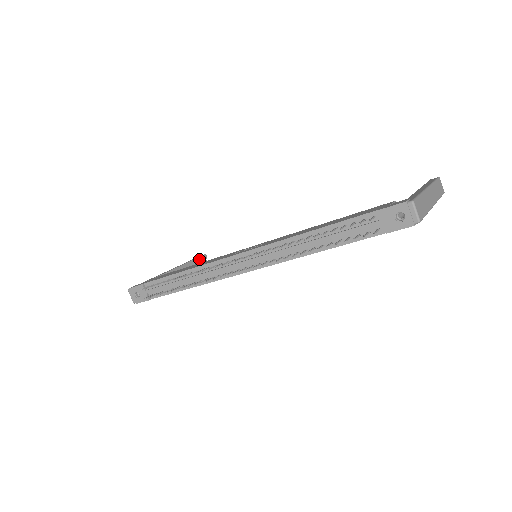
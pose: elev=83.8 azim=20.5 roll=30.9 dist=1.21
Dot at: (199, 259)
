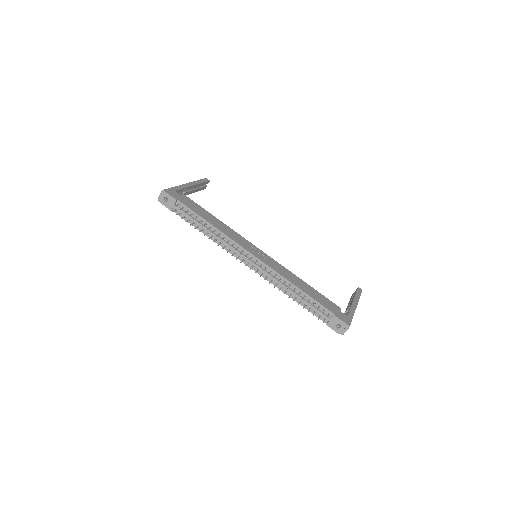
Dot at: (205, 183)
